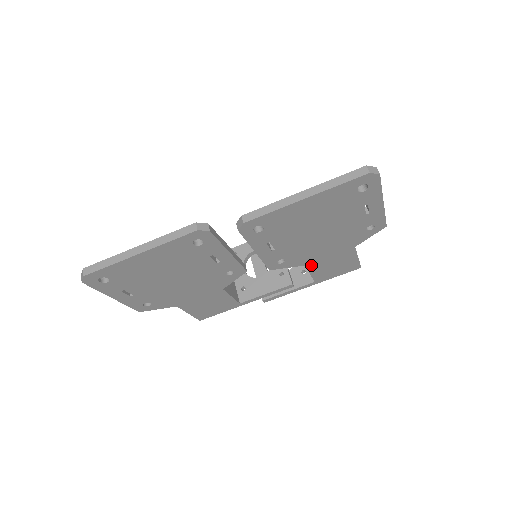
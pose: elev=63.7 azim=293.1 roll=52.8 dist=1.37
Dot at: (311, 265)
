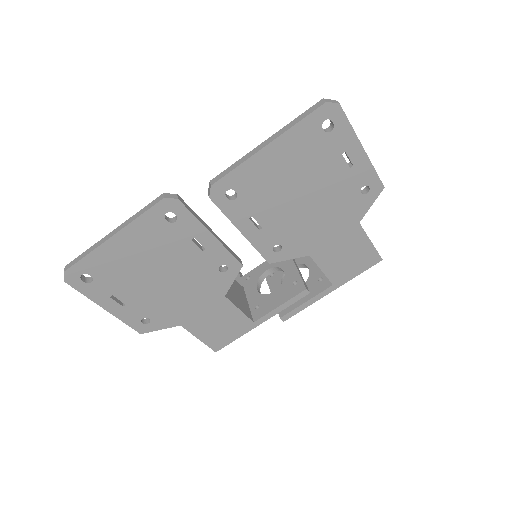
Dot at: (317, 255)
